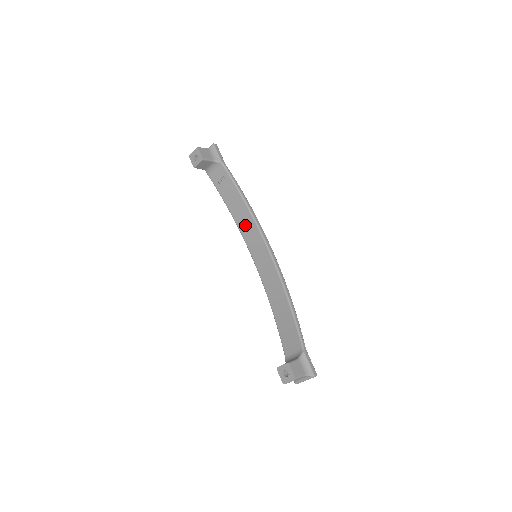
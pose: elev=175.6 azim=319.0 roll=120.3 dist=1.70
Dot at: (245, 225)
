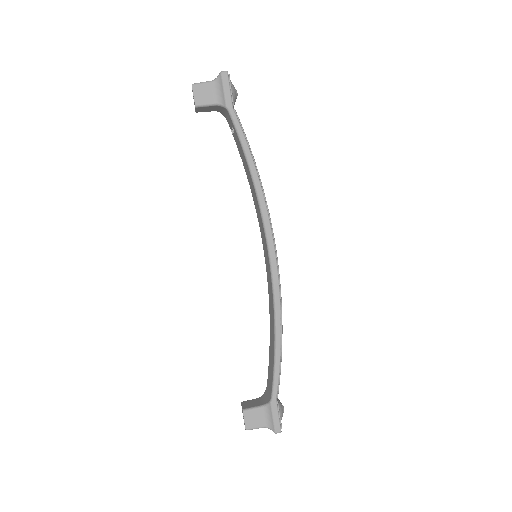
Dot at: (256, 205)
